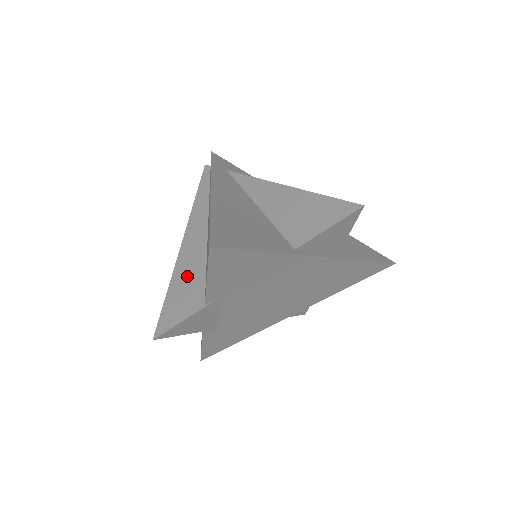
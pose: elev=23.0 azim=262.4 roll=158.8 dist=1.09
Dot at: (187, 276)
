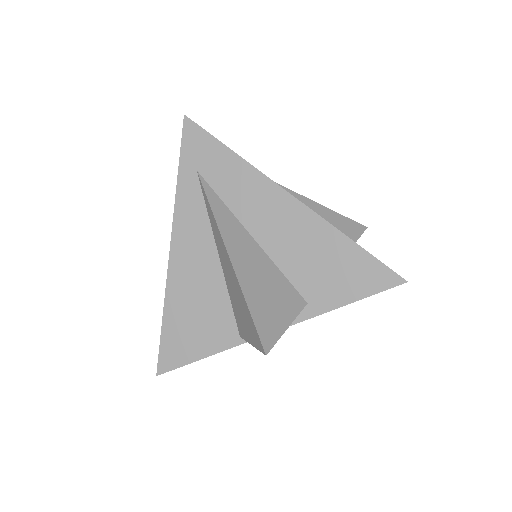
Dot at: occluded
